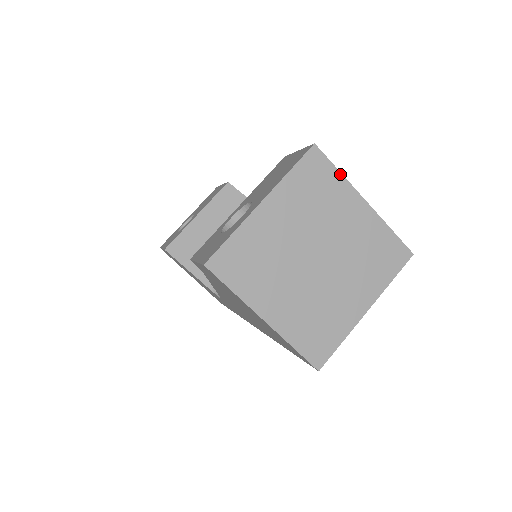
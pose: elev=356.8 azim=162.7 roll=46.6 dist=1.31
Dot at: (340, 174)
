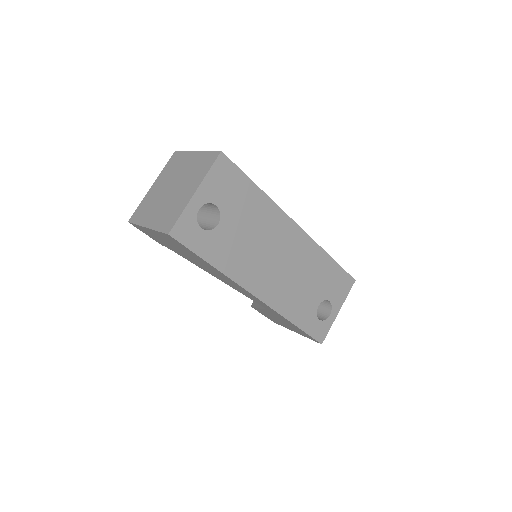
Dot at: (185, 152)
